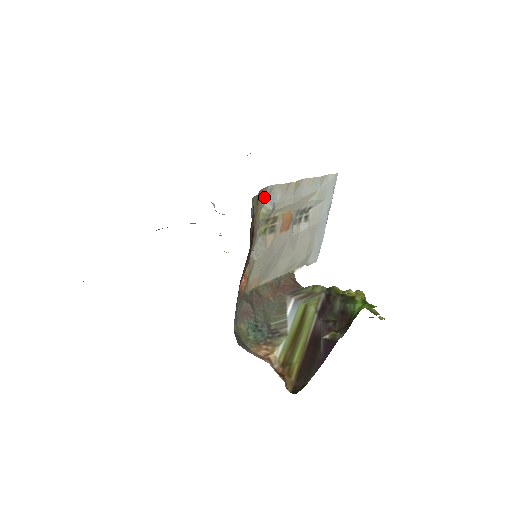
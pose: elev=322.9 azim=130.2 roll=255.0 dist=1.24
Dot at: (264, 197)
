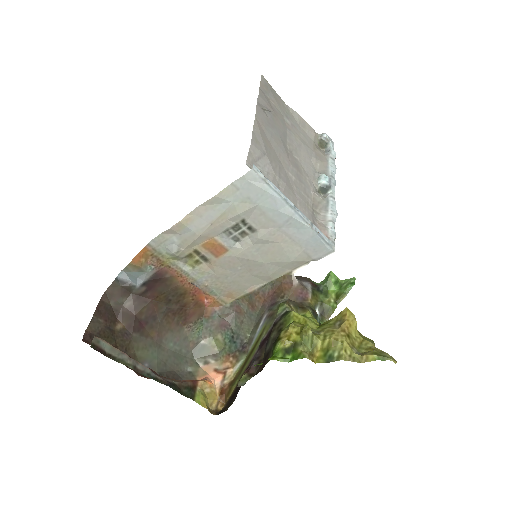
Dot at: (157, 249)
